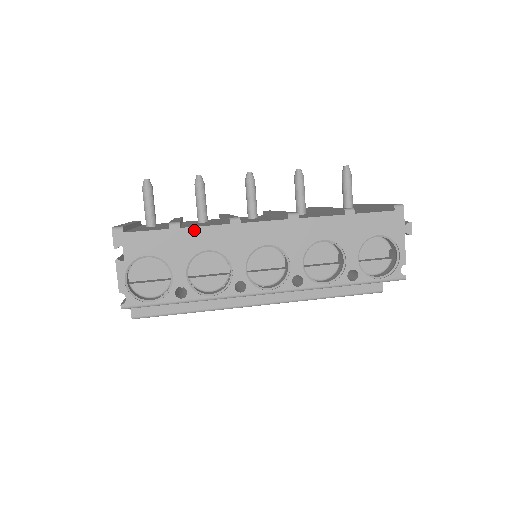
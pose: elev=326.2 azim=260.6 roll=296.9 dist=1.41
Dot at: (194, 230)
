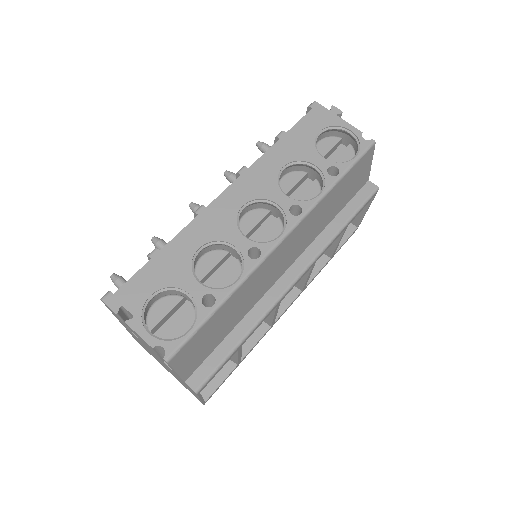
Dot at: (173, 243)
